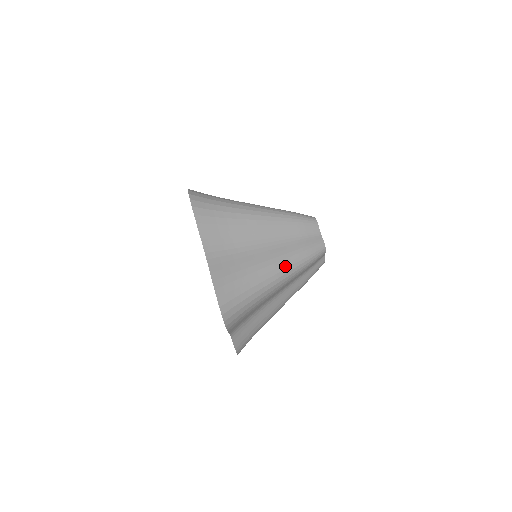
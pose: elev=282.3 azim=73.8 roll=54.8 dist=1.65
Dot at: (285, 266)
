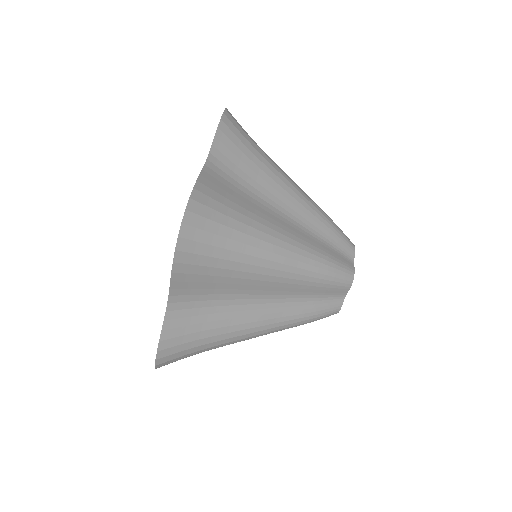
Dot at: (296, 249)
